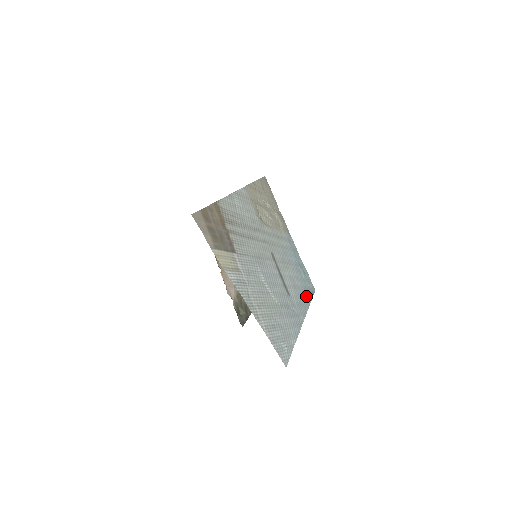
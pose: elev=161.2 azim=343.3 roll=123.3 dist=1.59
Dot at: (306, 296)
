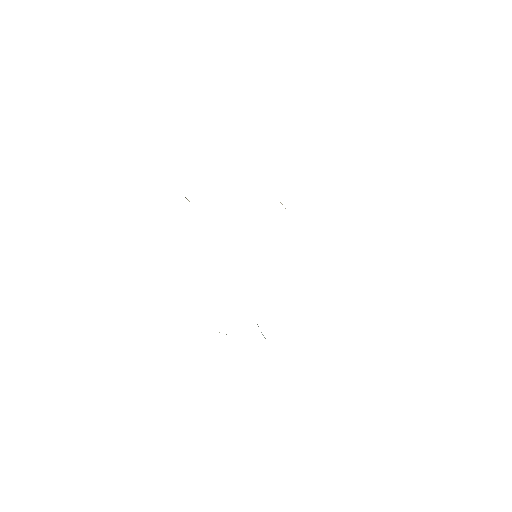
Dot at: occluded
